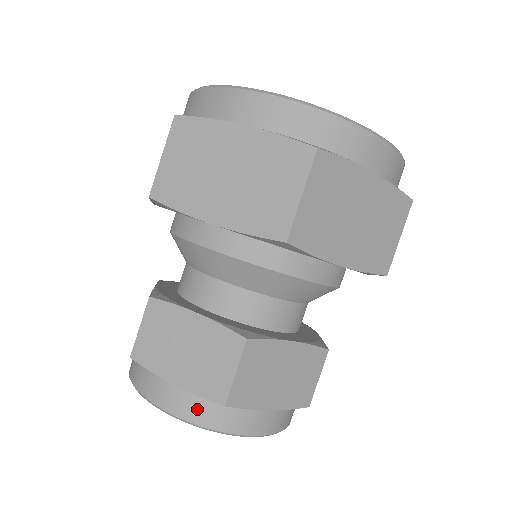
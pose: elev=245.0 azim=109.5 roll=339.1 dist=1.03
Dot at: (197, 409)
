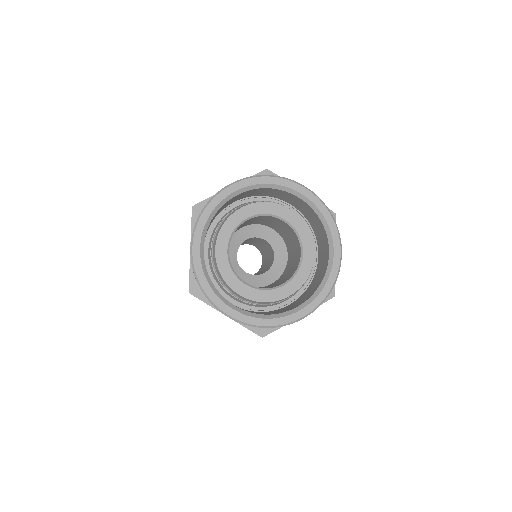
Dot at: occluded
